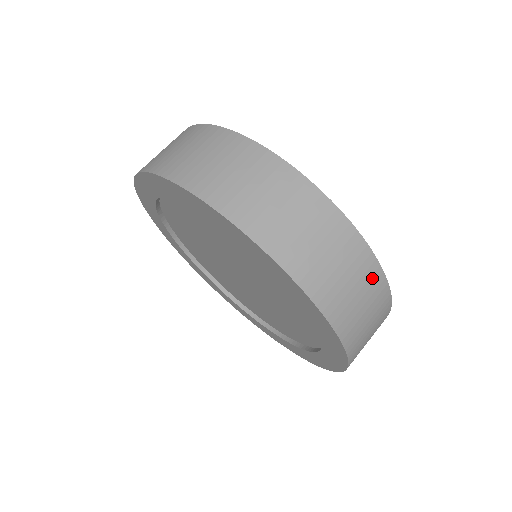
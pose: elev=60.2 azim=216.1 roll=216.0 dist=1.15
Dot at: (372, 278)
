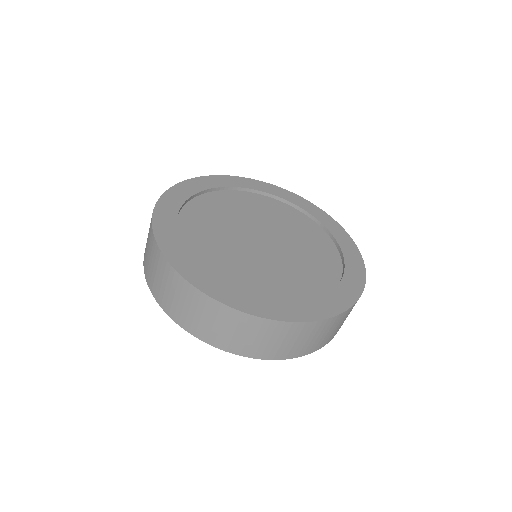
Dot at: (304, 329)
